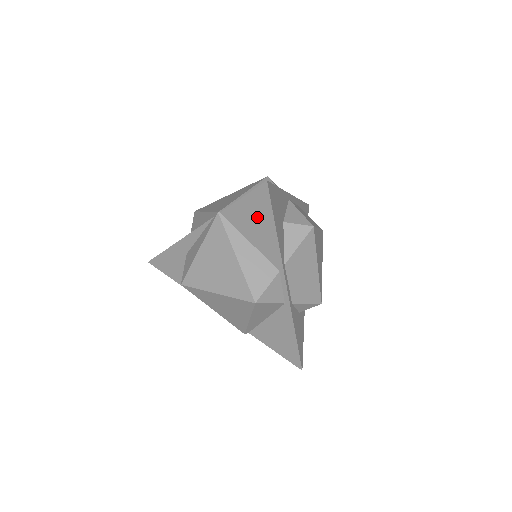
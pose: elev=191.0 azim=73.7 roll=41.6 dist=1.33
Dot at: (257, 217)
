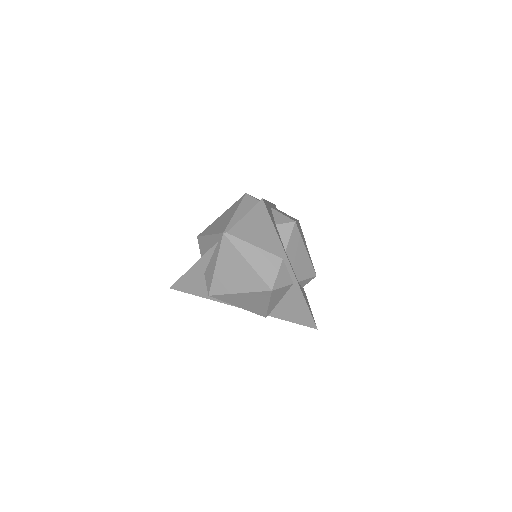
Dot at: occluded
